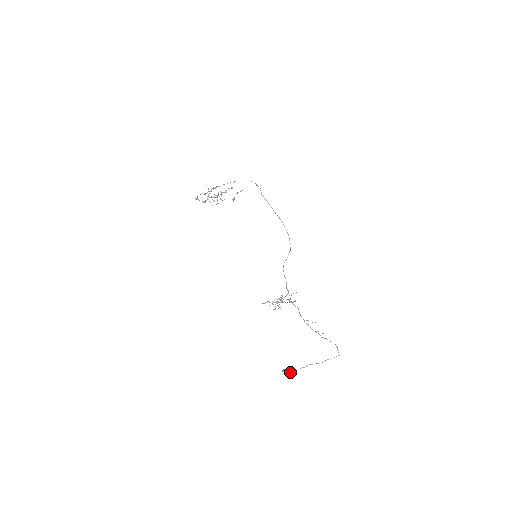
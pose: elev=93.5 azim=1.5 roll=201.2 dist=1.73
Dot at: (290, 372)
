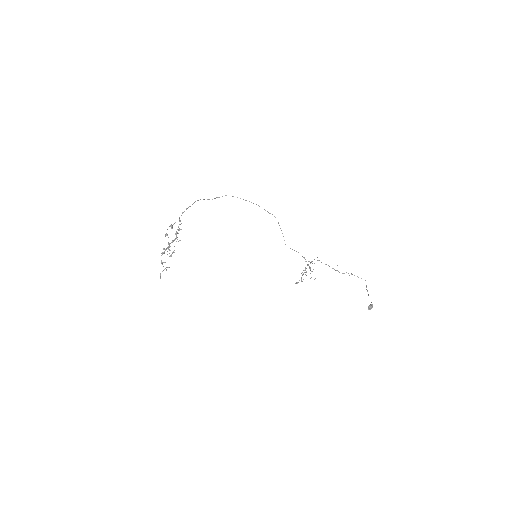
Dot at: (372, 306)
